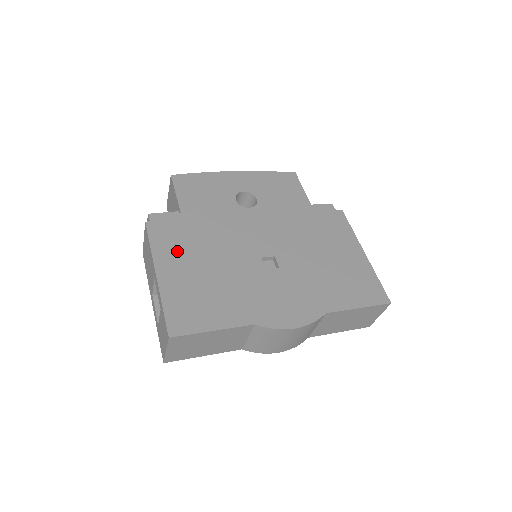
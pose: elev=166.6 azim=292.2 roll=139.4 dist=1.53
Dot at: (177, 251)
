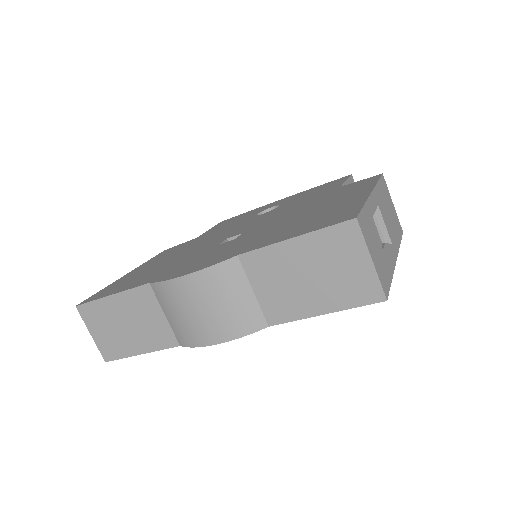
Dot at: (161, 258)
